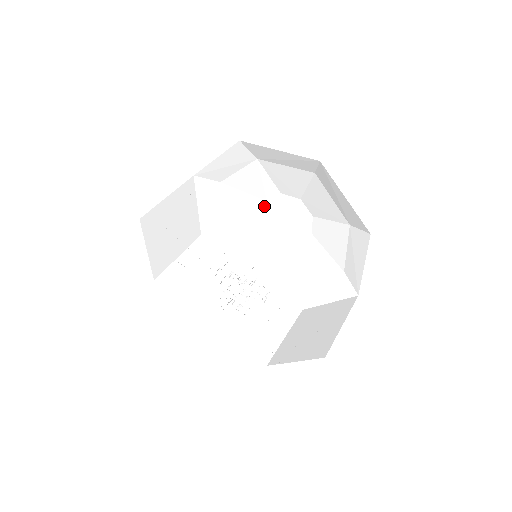
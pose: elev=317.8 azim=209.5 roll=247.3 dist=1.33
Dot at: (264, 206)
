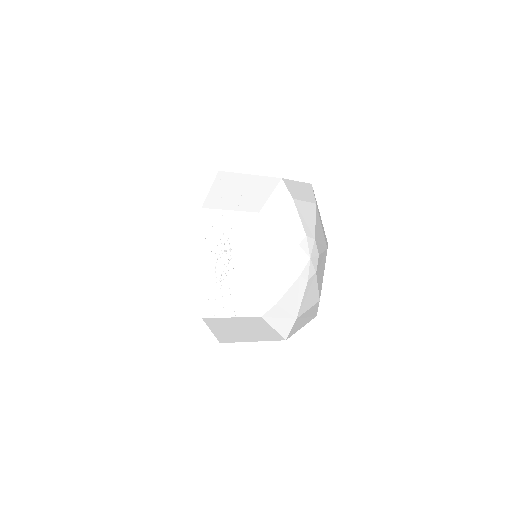
Dot at: (296, 249)
